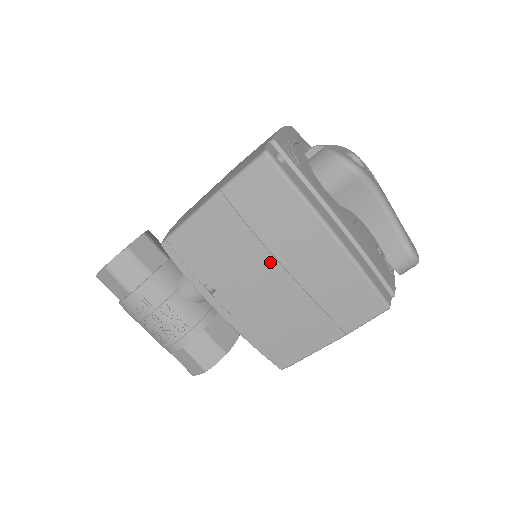
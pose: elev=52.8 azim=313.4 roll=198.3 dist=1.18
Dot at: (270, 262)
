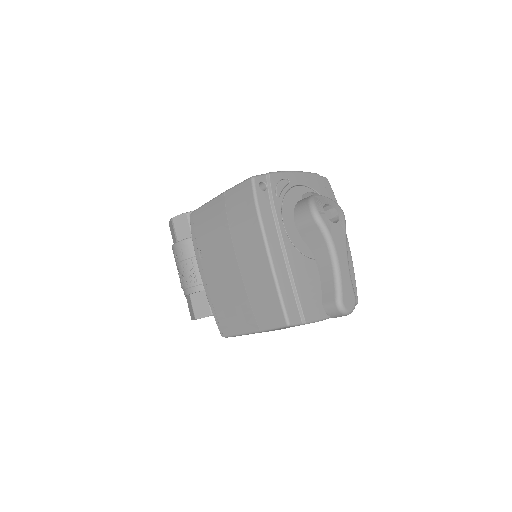
Dot at: (232, 253)
